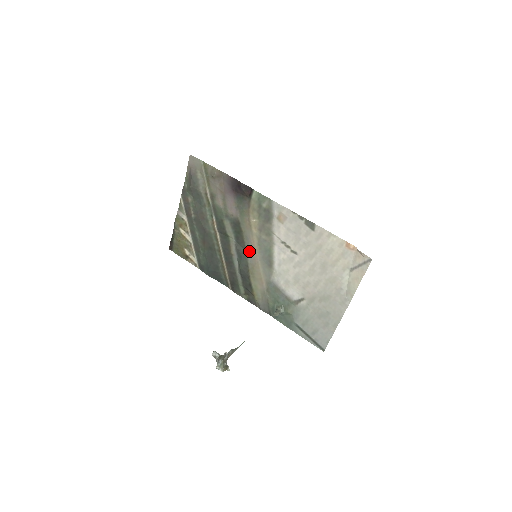
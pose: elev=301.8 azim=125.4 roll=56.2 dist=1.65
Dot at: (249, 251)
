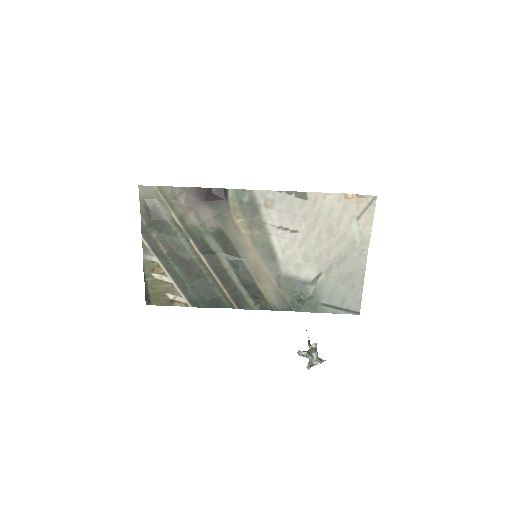
Dot at: (244, 256)
